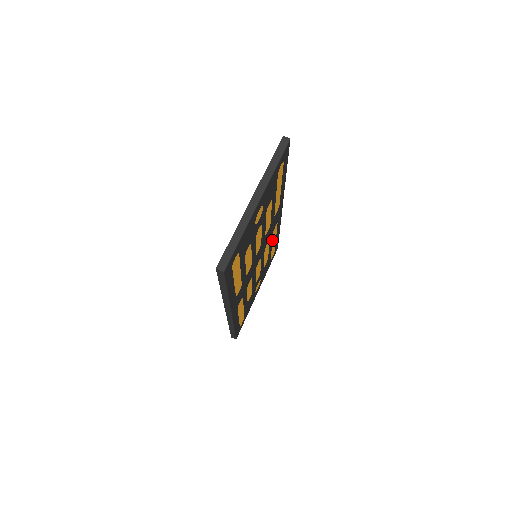
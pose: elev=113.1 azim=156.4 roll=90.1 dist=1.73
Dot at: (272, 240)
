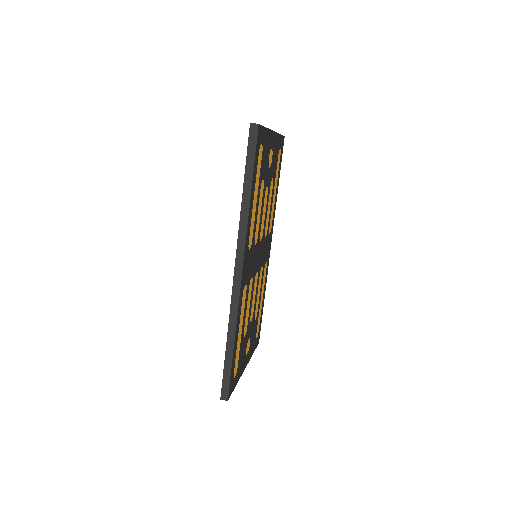
Dot at: (262, 286)
